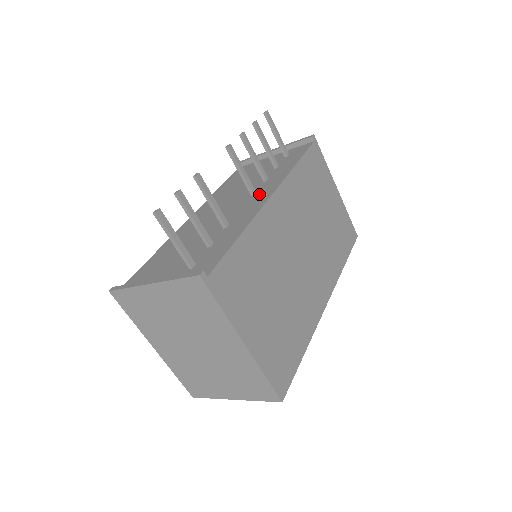
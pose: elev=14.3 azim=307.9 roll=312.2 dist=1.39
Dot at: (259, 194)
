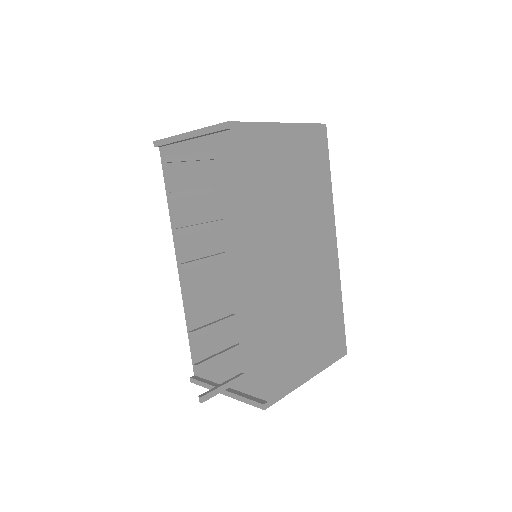
Dot at: (234, 261)
